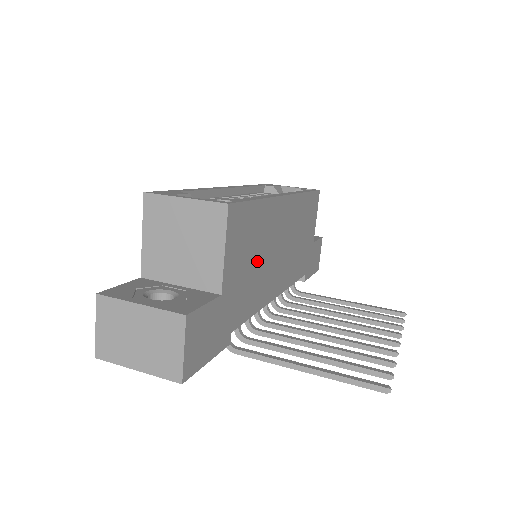
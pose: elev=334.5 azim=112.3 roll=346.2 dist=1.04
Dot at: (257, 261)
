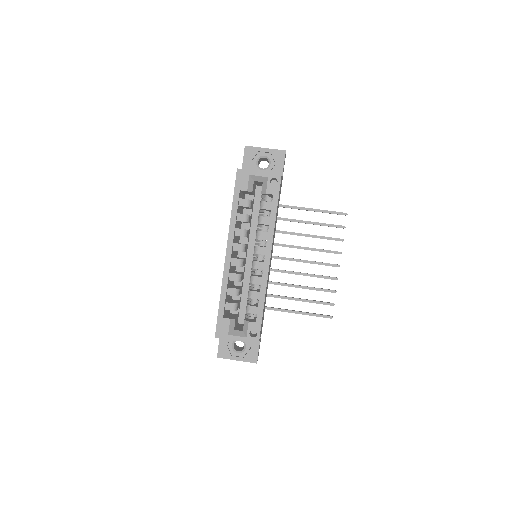
Dot at: occluded
